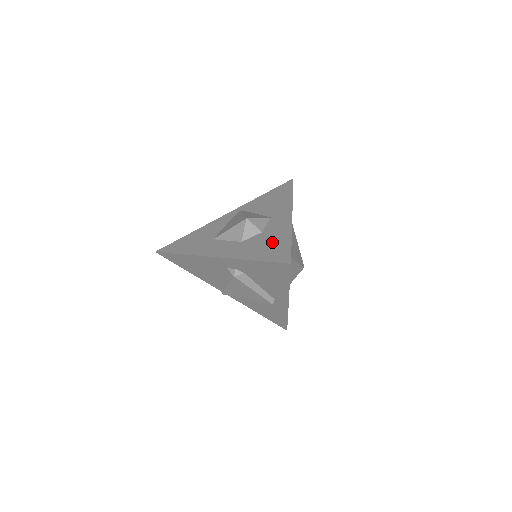
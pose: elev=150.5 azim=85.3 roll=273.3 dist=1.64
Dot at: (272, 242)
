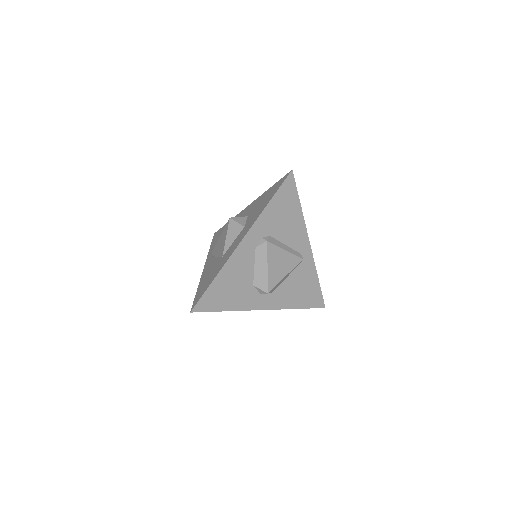
Dot at: (263, 199)
